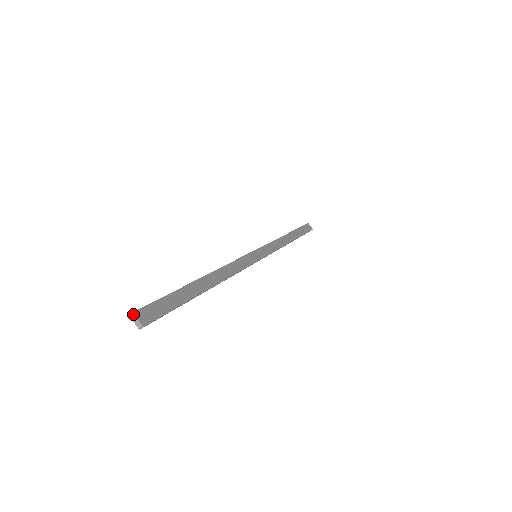
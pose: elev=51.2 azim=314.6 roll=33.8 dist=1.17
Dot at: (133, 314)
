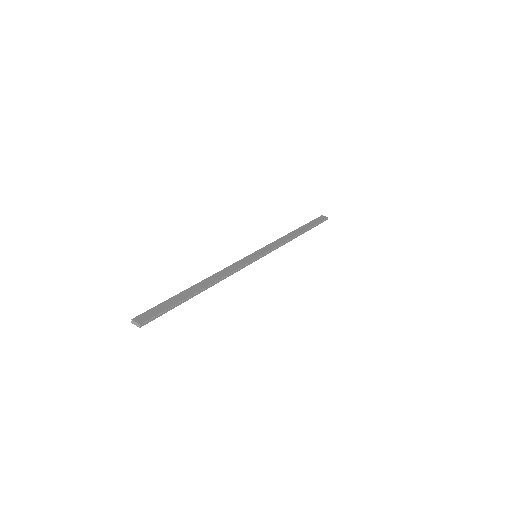
Dot at: (132, 320)
